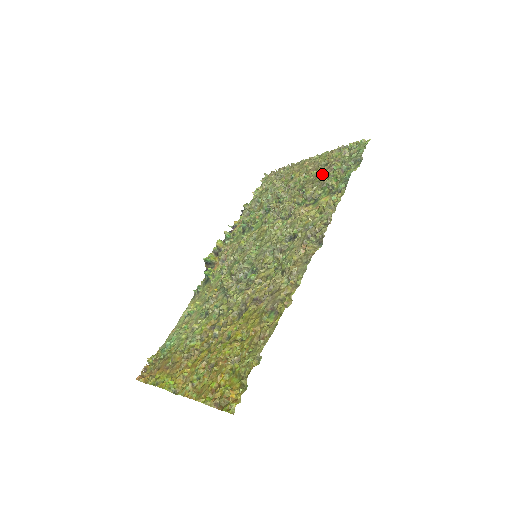
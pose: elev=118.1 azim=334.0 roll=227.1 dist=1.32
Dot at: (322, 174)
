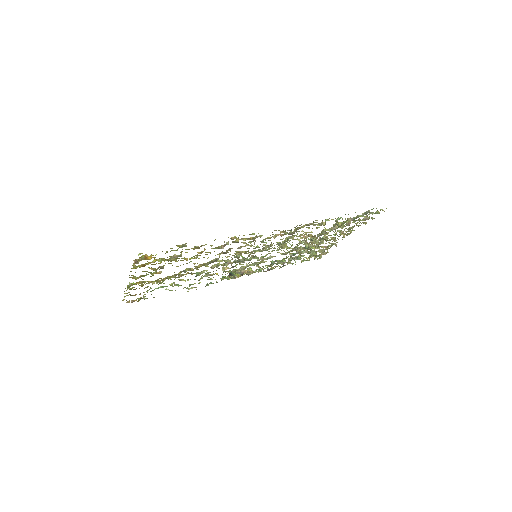
Dot at: (340, 225)
